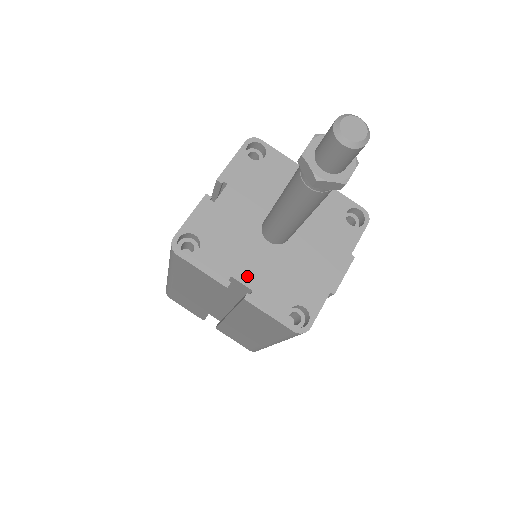
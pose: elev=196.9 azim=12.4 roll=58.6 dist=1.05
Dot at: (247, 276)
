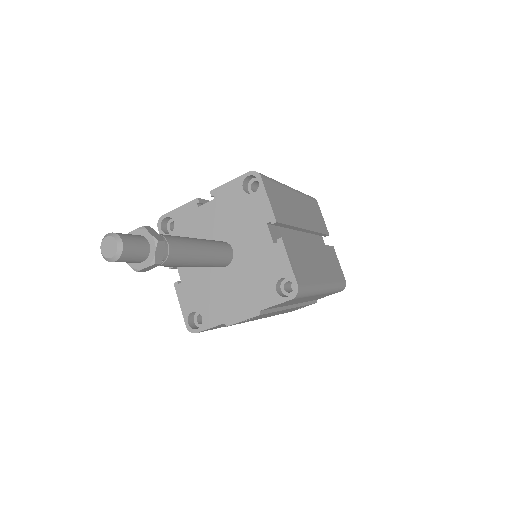
Dot at: (184, 271)
